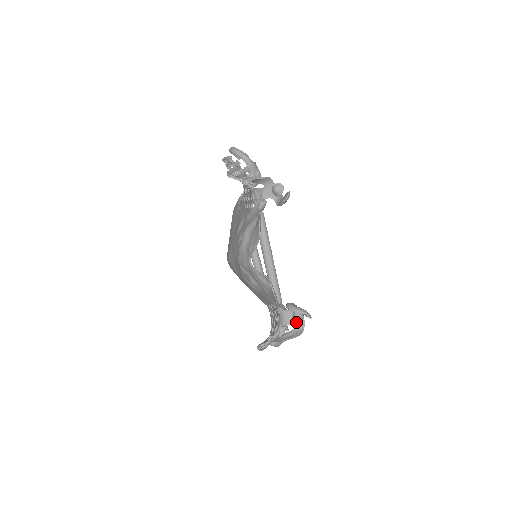
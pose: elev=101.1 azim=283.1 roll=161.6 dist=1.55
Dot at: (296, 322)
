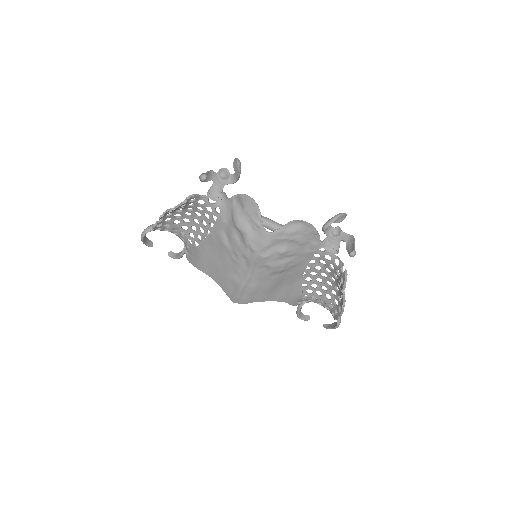
Dot at: (341, 238)
